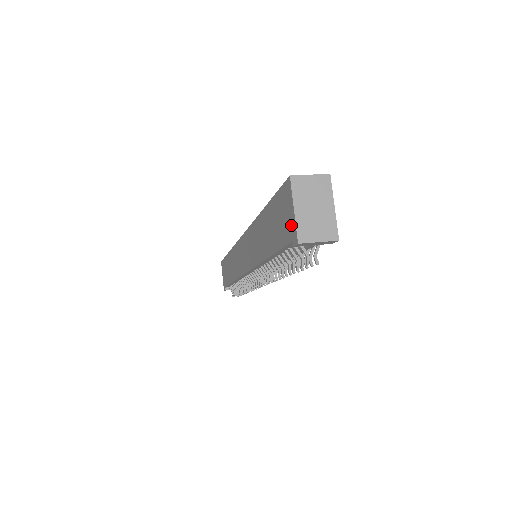
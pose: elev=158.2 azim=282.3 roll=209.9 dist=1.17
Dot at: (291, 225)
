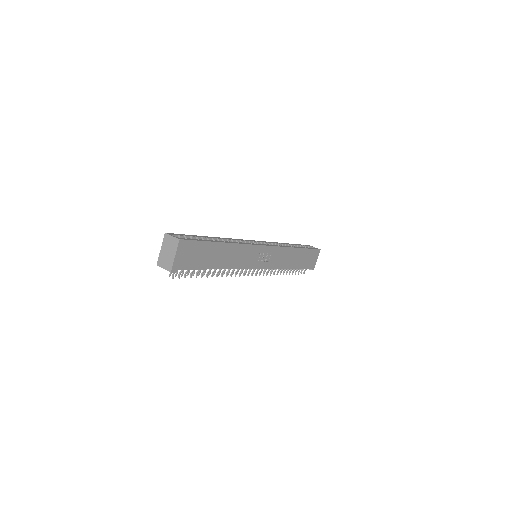
Dot at: occluded
